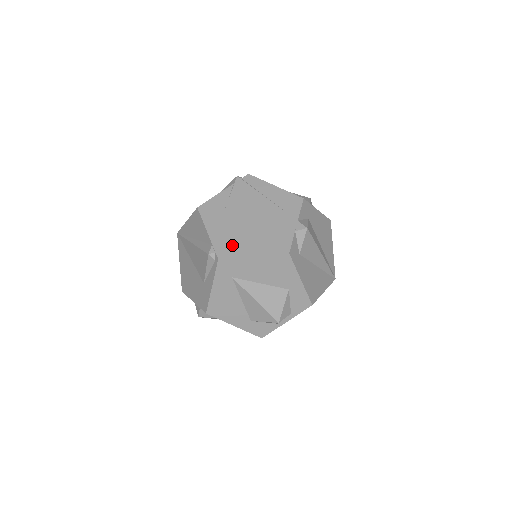
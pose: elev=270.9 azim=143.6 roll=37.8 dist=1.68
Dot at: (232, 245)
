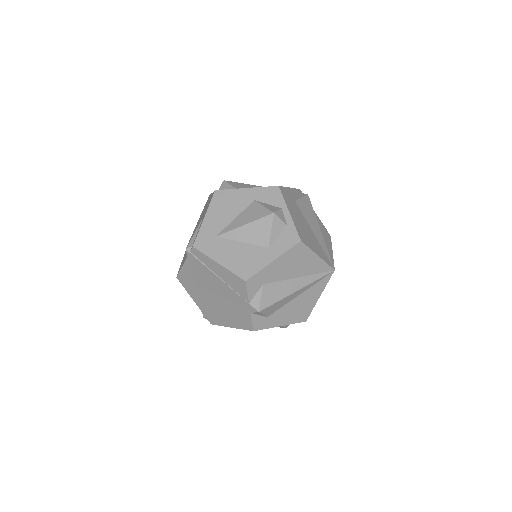
Dot at: (214, 316)
